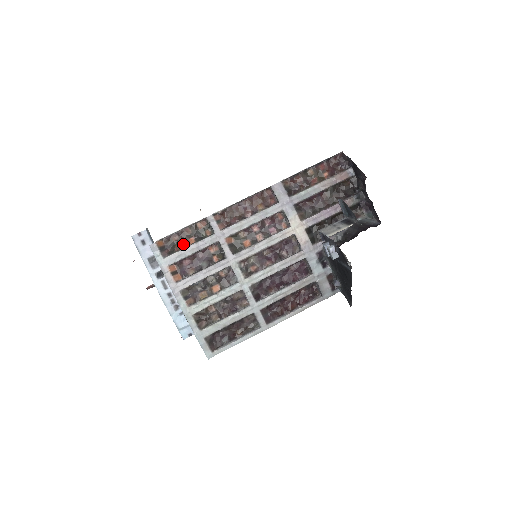
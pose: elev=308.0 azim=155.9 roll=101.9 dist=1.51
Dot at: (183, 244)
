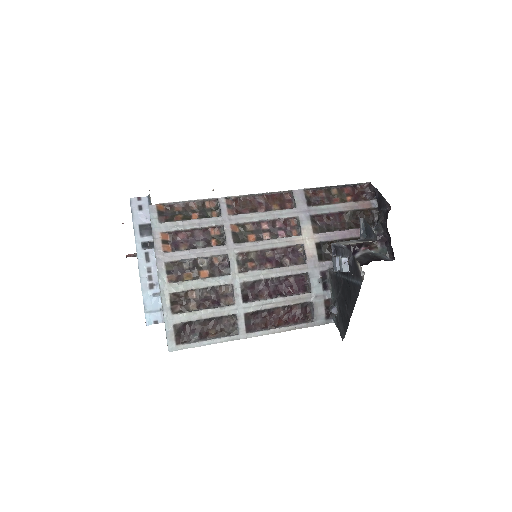
Dot at: (184, 216)
